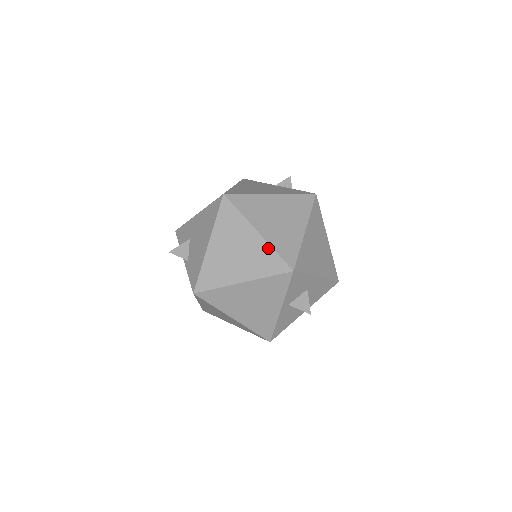
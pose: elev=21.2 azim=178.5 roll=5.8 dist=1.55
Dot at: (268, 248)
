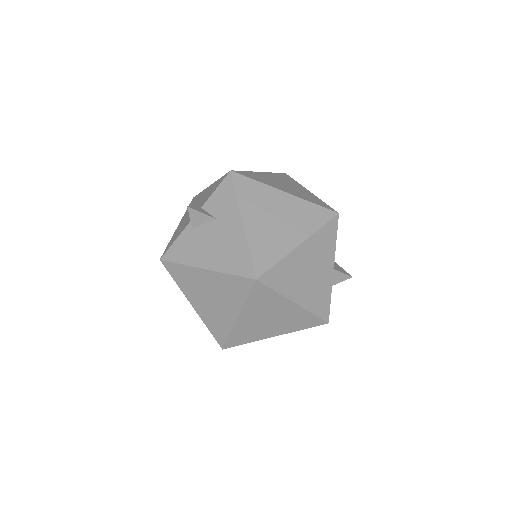
Dot at: (229, 328)
